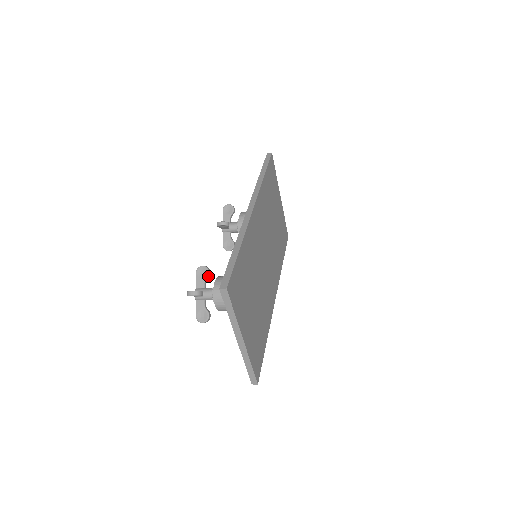
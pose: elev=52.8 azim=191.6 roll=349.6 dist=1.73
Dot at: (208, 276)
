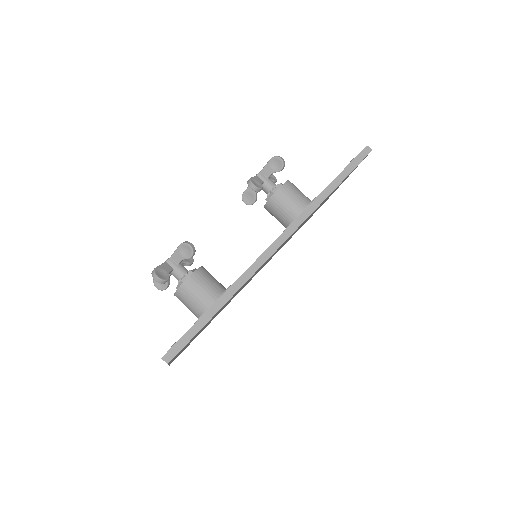
Dot at: (189, 258)
